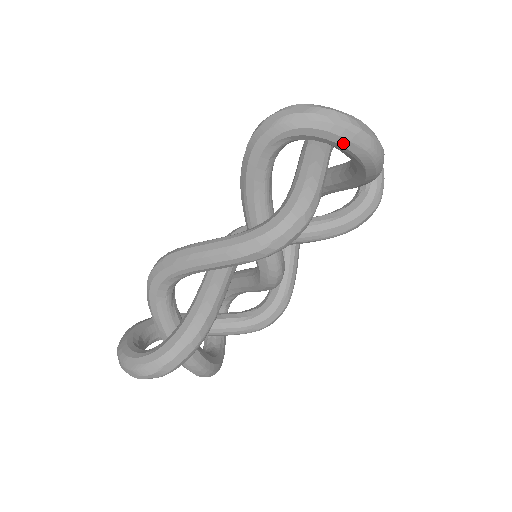
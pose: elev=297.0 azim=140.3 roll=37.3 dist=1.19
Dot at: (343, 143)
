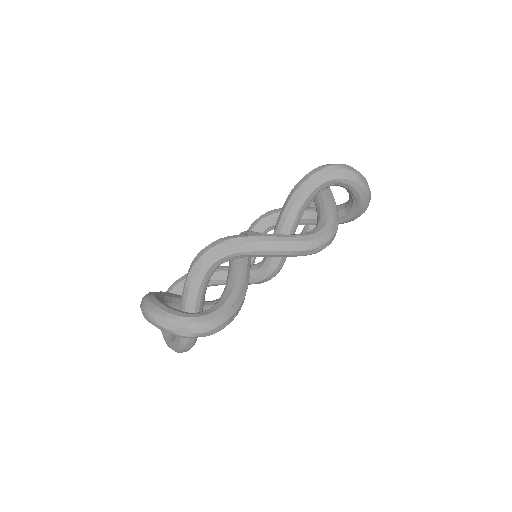
Dot at: (362, 196)
